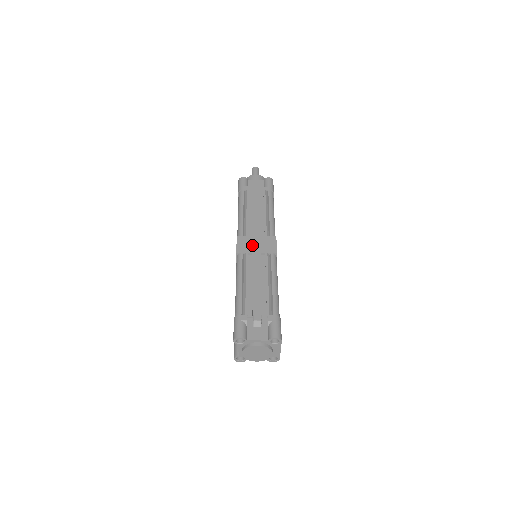
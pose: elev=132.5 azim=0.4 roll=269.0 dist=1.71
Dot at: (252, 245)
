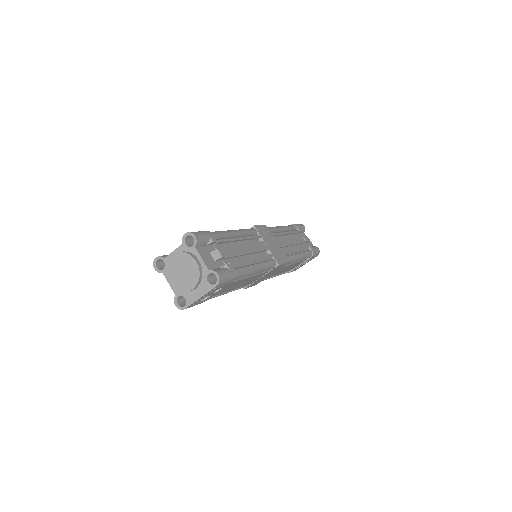
Dot at: (269, 240)
